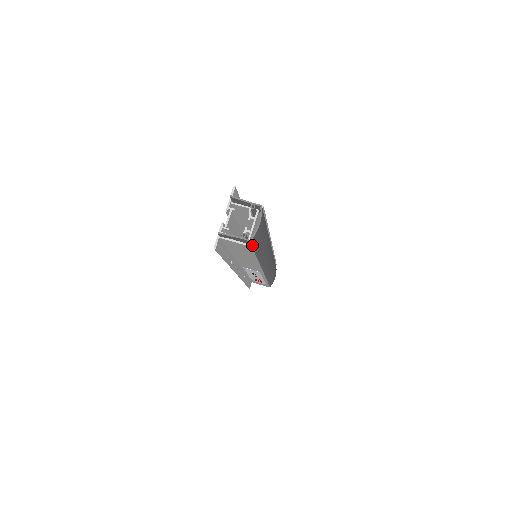
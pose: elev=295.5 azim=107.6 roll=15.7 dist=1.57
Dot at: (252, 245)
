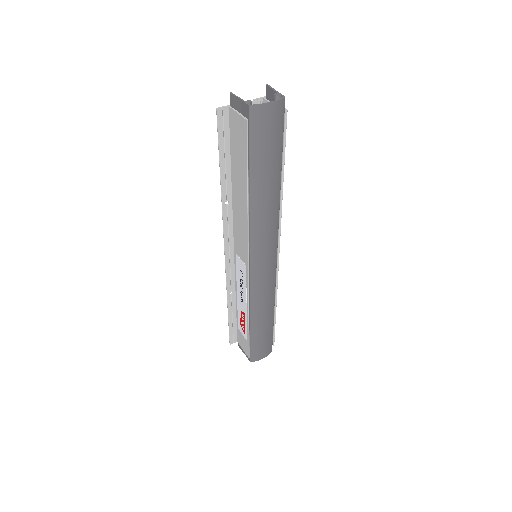
Dot at: (250, 128)
